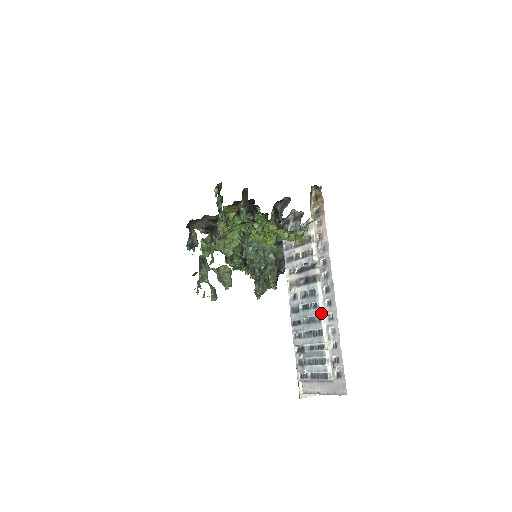
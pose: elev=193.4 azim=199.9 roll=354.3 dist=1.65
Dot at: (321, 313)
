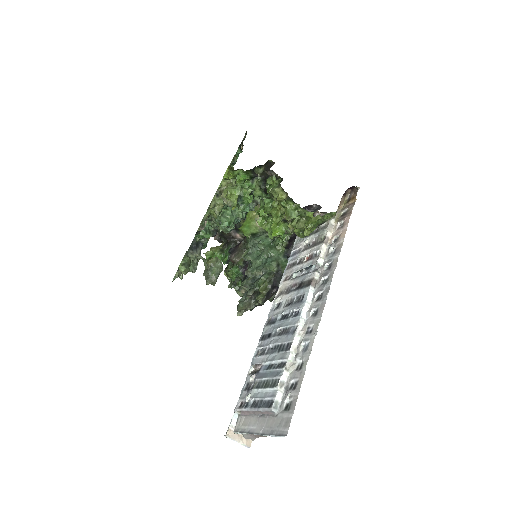
Dot at: (300, 322)
